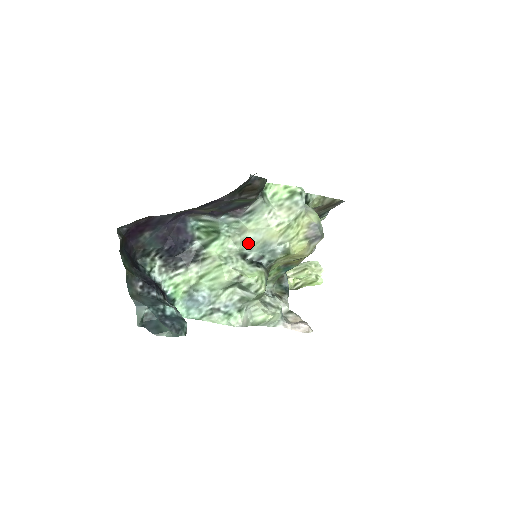
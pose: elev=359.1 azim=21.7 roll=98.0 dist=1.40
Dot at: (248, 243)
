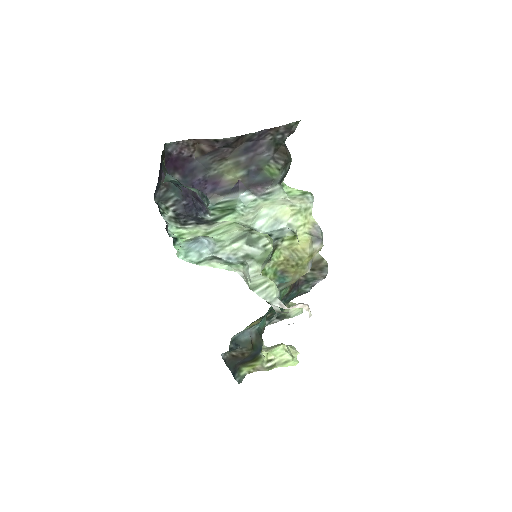
Dot at: (260, 218)
